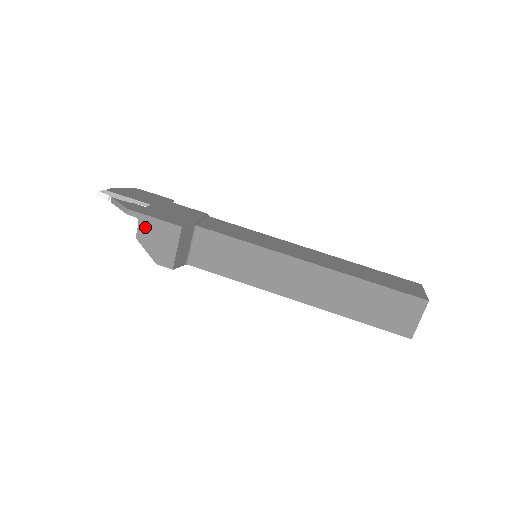
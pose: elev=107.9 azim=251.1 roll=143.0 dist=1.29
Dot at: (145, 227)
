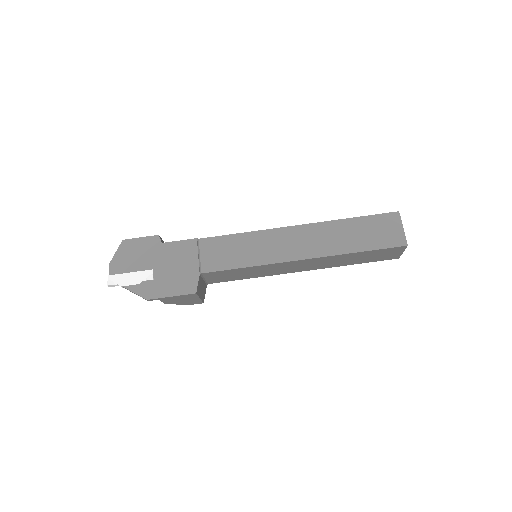
Dot at: (167, 300)
